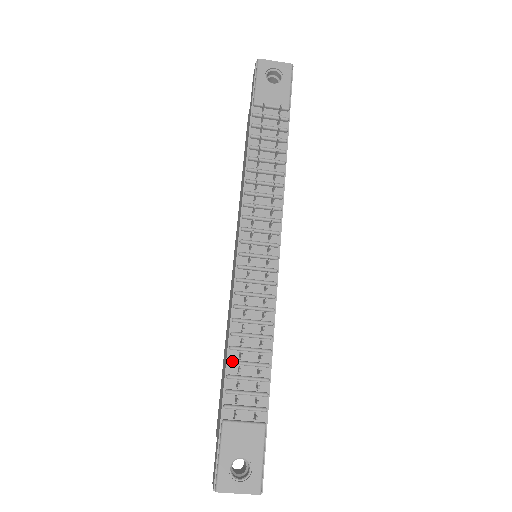
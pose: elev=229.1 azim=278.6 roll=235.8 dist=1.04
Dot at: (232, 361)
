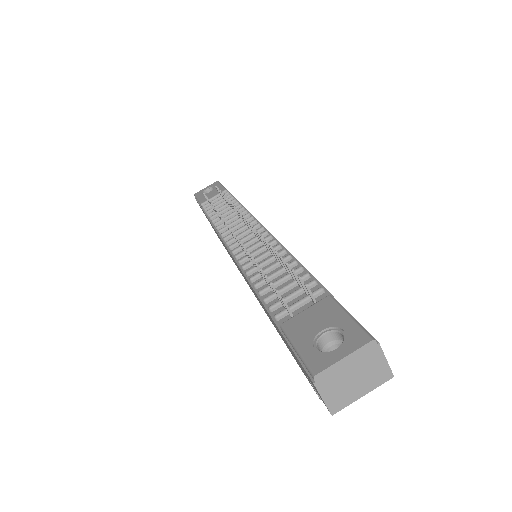
Dot at: (261, 289)
